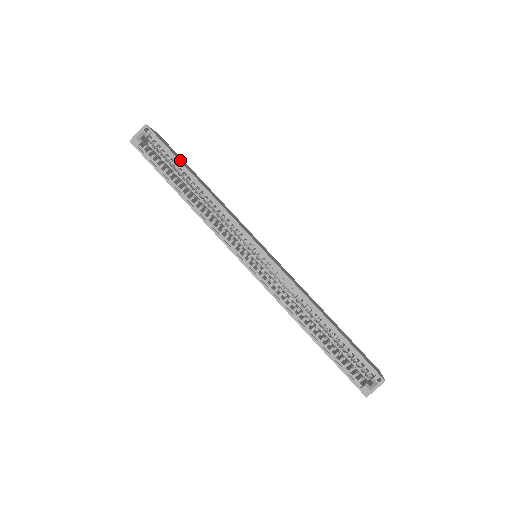
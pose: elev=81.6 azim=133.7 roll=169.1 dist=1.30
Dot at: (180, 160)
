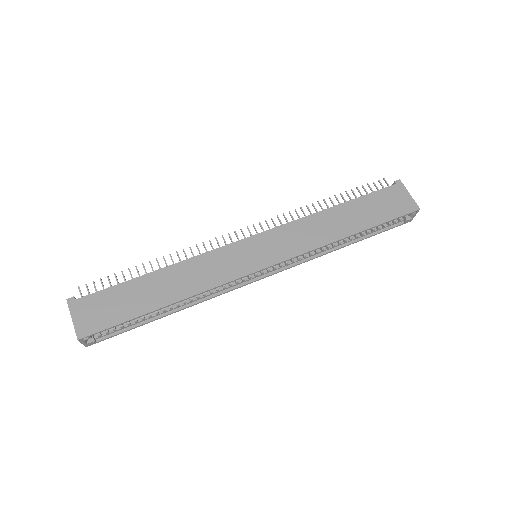
Dot at: (133, 312)
